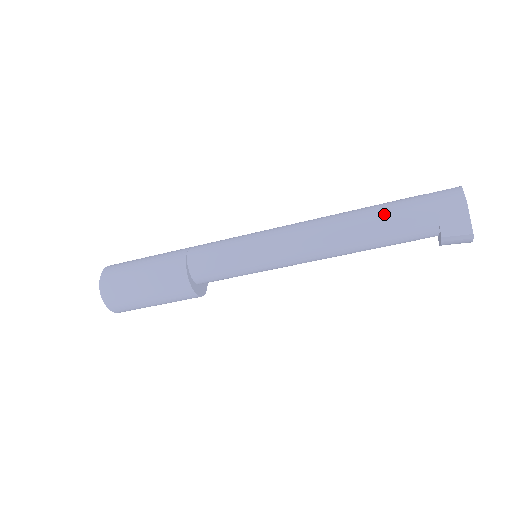
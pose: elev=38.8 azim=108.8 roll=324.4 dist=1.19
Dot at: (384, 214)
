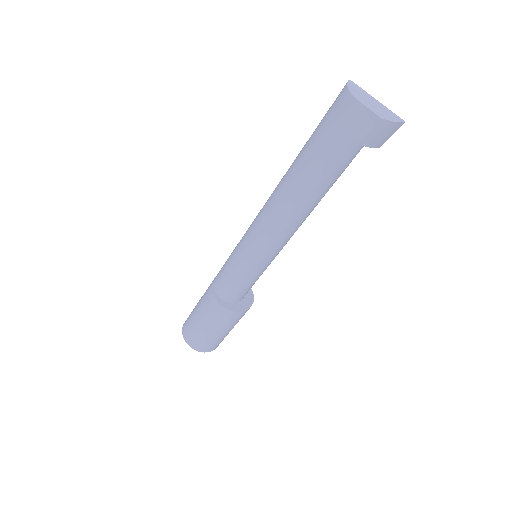
Dot at: (301, 158)
